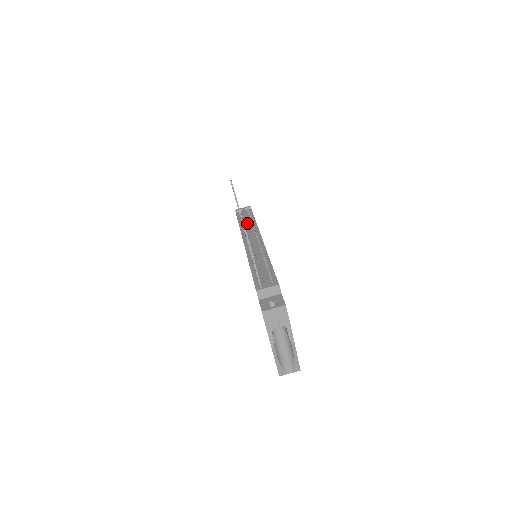
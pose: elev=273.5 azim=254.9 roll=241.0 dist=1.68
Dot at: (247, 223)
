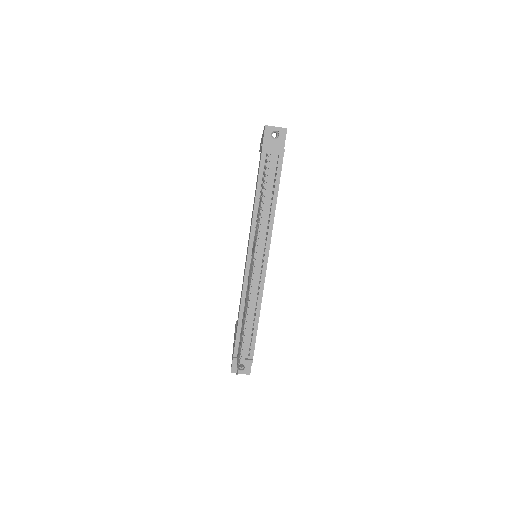
Dot at: (264, 211)
